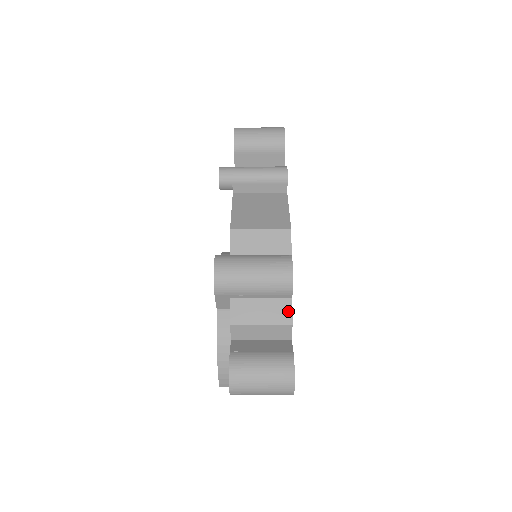
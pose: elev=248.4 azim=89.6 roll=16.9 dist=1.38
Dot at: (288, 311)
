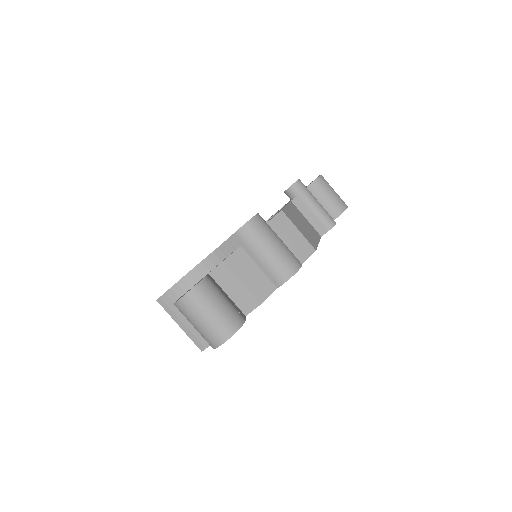
Dot at: (267, 293)
